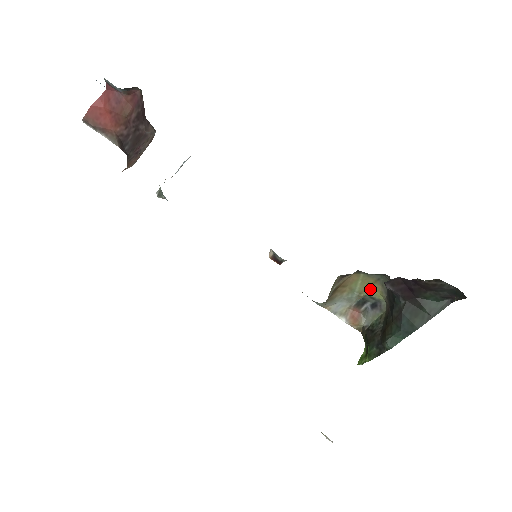
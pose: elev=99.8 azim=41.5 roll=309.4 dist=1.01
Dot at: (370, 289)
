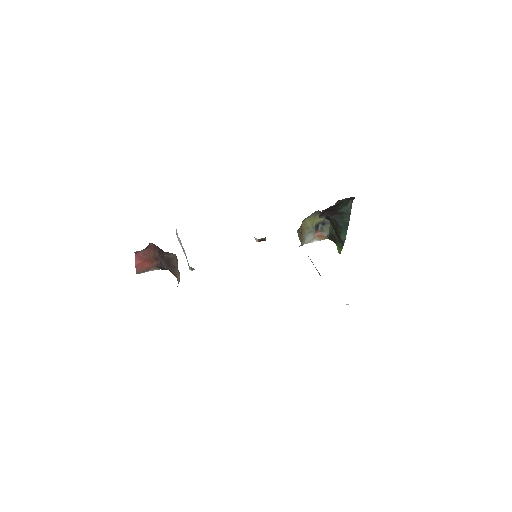
Dot at: (315, 220)
